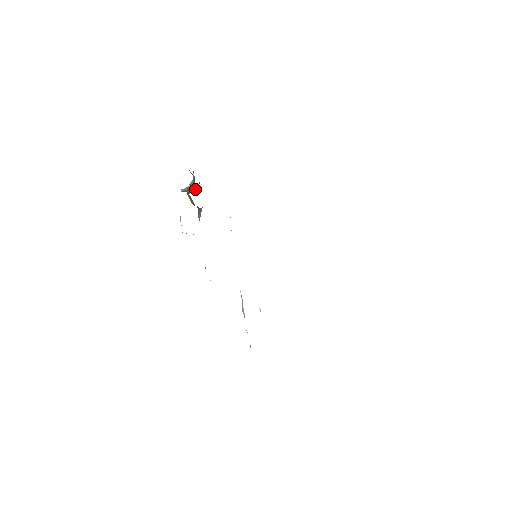
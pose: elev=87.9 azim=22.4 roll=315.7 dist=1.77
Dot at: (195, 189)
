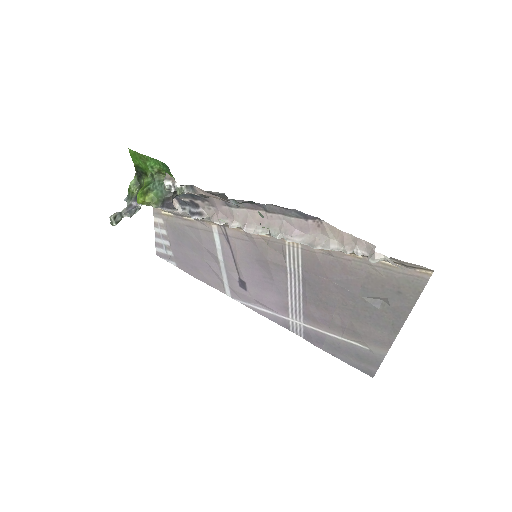
Dot at: (134, 213)
